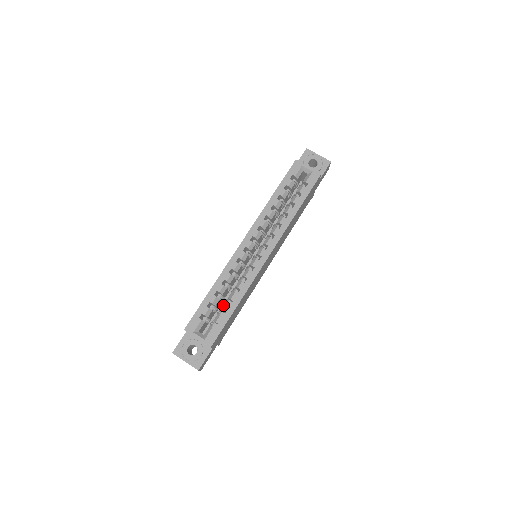
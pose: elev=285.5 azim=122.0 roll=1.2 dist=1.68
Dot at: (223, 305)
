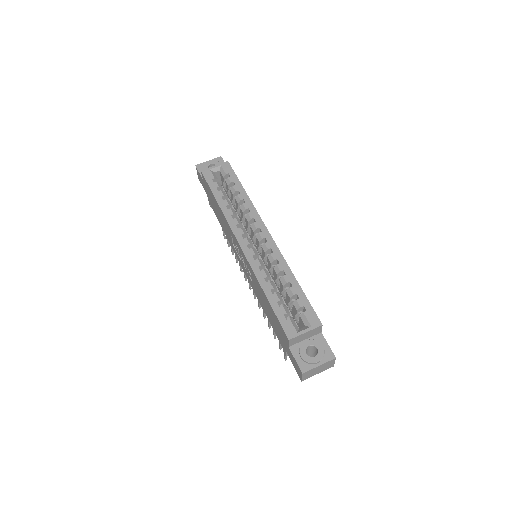
Dot at: (287, 294)
